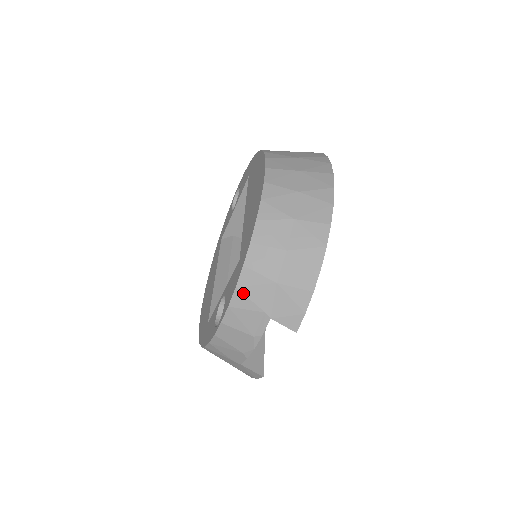
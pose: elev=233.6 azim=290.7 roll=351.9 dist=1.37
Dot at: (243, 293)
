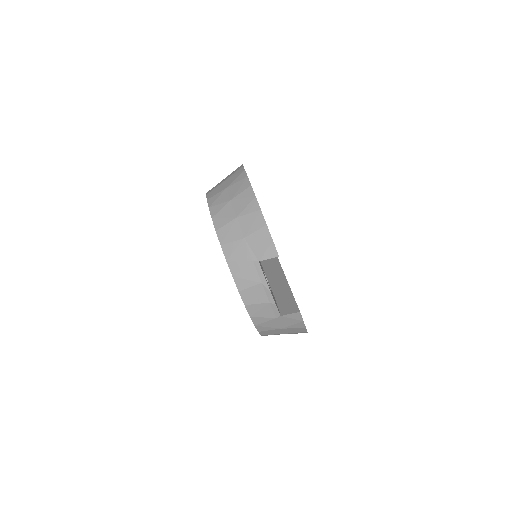
Dot at: (233, 261)
